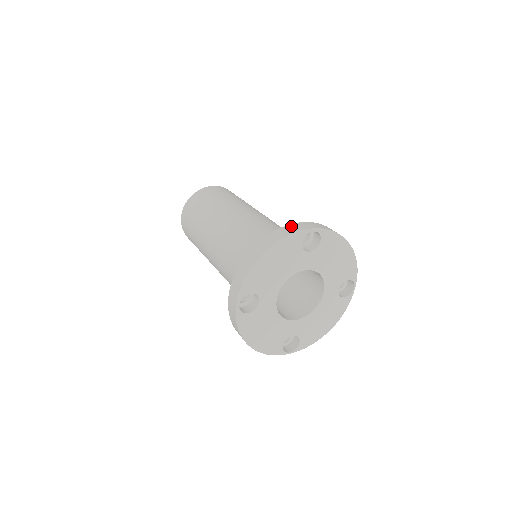
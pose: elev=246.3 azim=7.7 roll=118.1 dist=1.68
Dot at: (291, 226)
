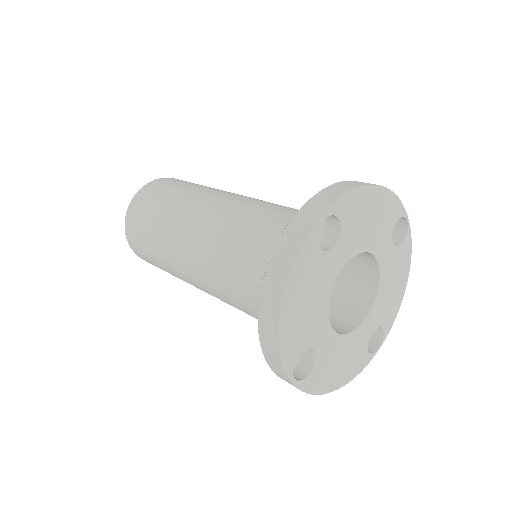
Dot at: (288, 235)
